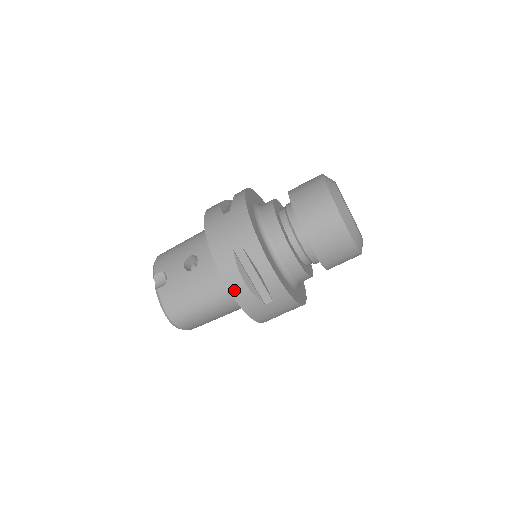
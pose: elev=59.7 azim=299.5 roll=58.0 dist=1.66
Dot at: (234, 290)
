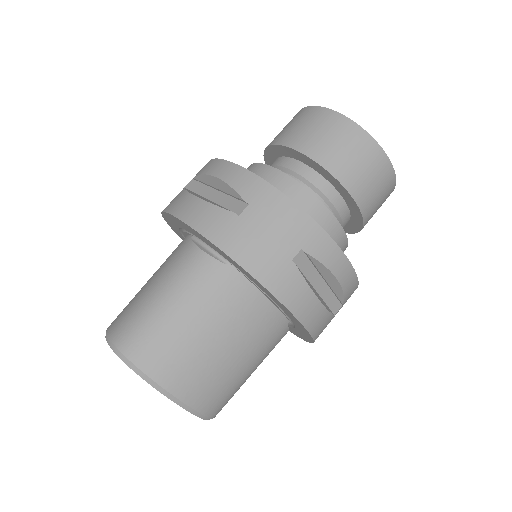
Dot at: (185, 214)
